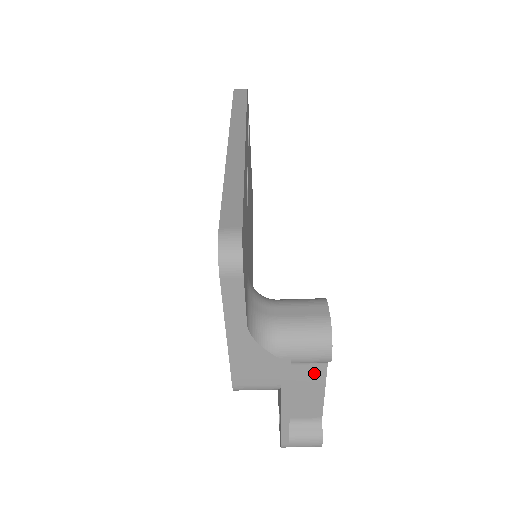
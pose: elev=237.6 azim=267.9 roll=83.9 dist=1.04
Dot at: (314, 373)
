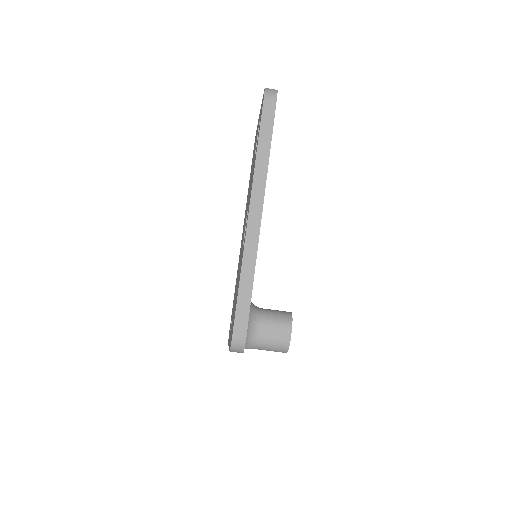
Dot at: occluded
